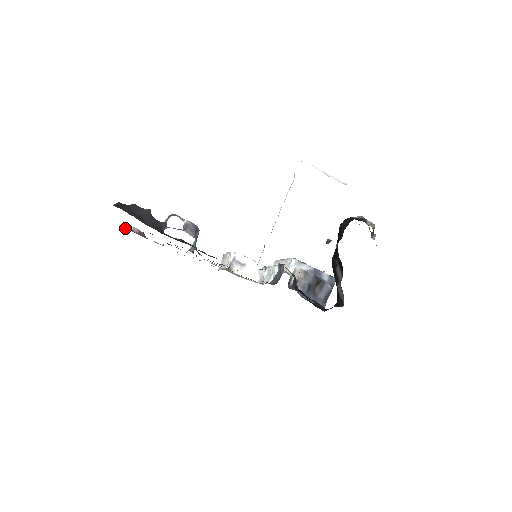
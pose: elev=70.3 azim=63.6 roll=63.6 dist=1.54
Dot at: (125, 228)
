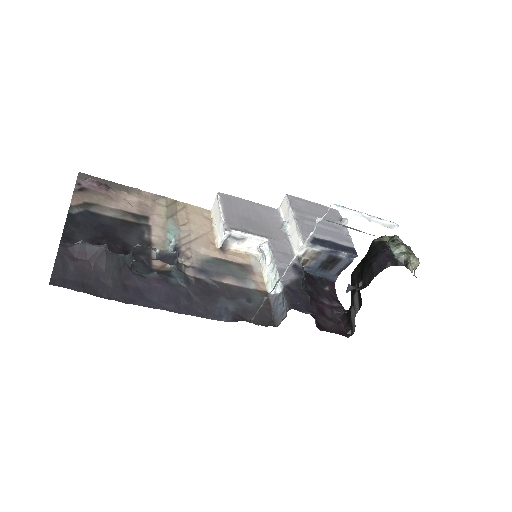
Dot at: (79, 179)
